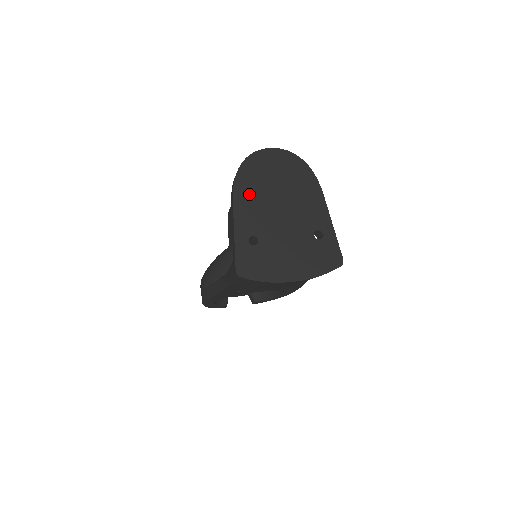
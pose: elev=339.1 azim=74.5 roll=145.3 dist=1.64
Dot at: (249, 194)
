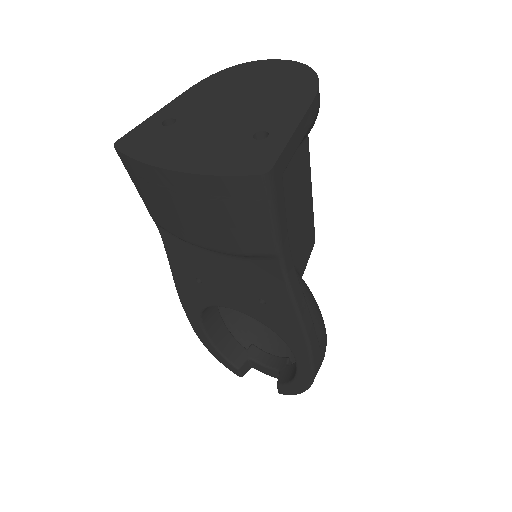
Dot at: (212, 87)
